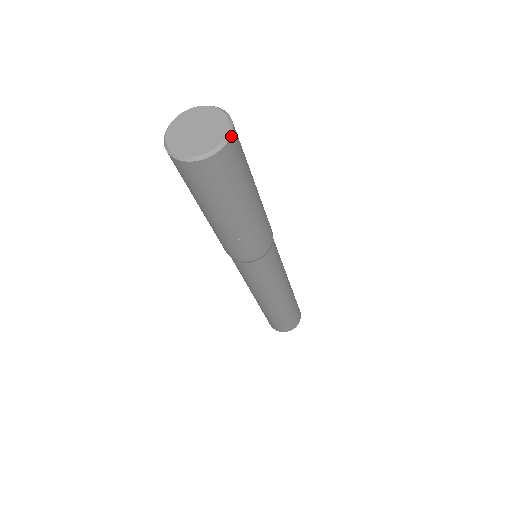
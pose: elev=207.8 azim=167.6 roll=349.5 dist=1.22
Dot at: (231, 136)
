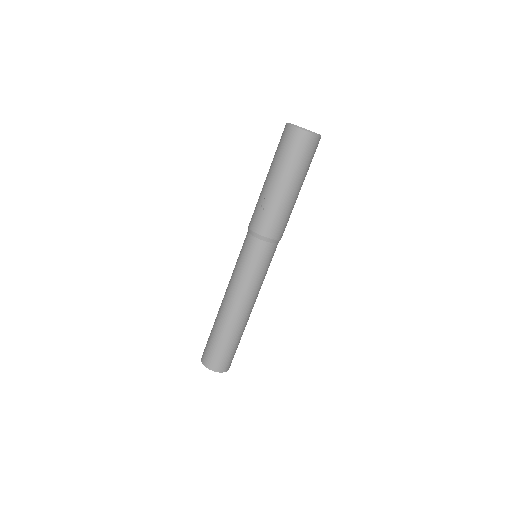
Dot at: (314, 135)
